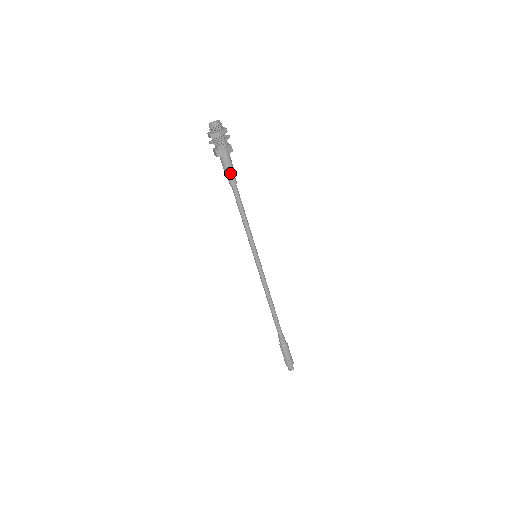
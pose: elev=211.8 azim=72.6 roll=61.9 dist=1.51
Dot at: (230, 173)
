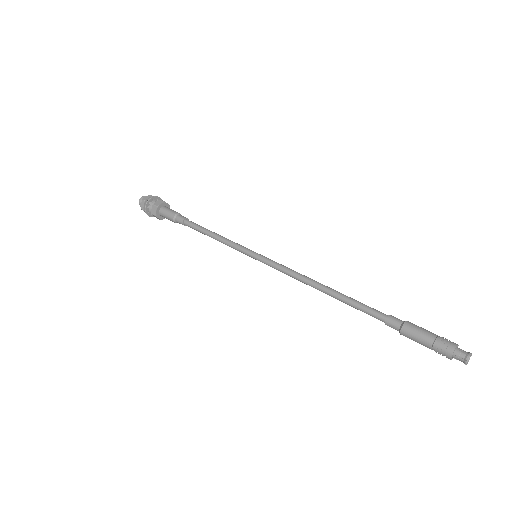
Dot at: (173, 216)
